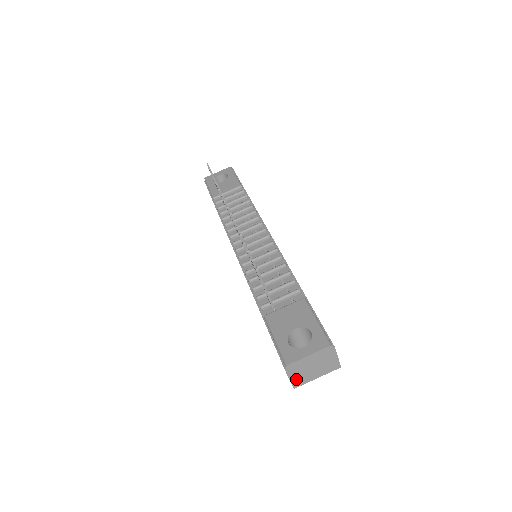
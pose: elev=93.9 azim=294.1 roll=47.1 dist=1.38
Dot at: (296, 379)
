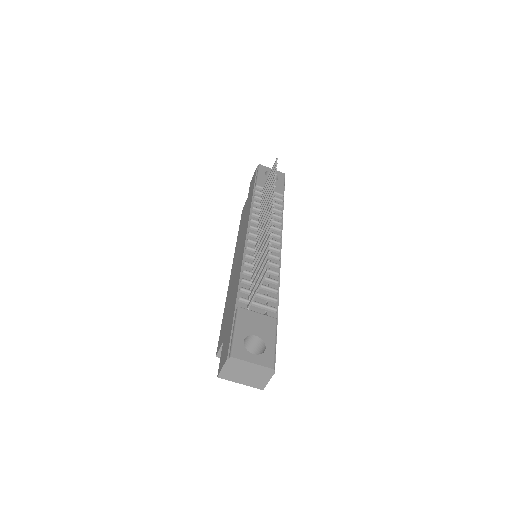
Dot at: (226, 372)
